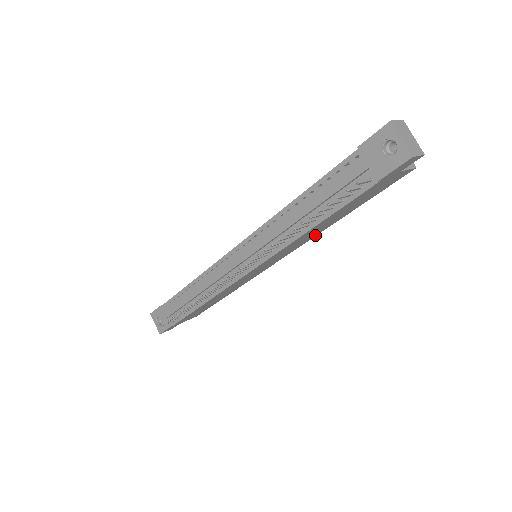
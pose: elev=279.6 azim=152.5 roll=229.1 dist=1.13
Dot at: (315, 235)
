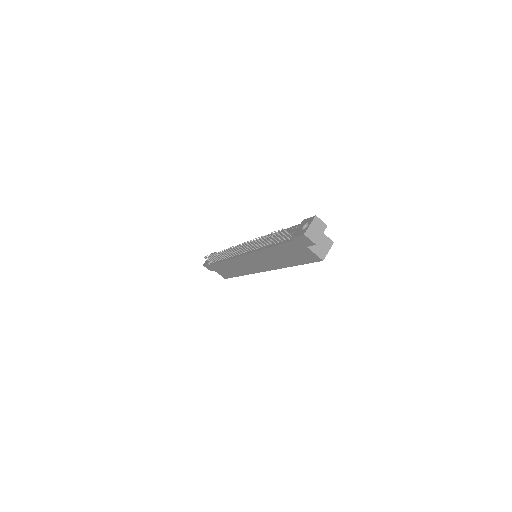
Dot at: (279, 267)
